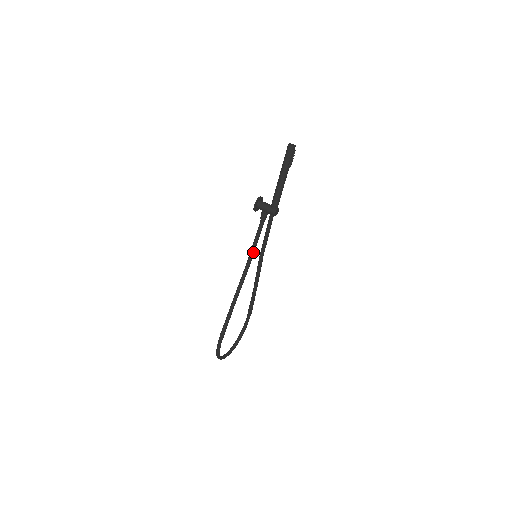
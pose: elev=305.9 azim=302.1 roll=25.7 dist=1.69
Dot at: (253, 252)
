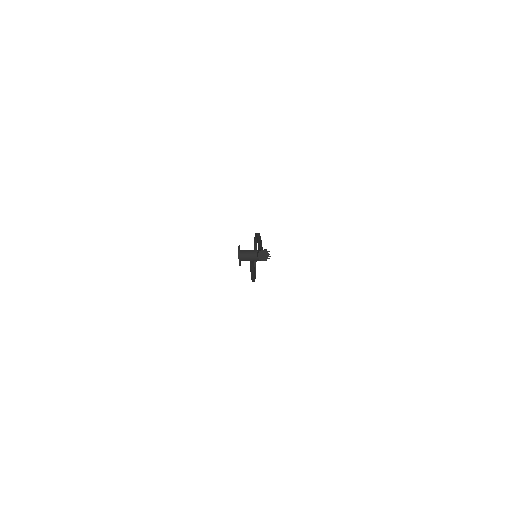
Dot at: (253, 261)
